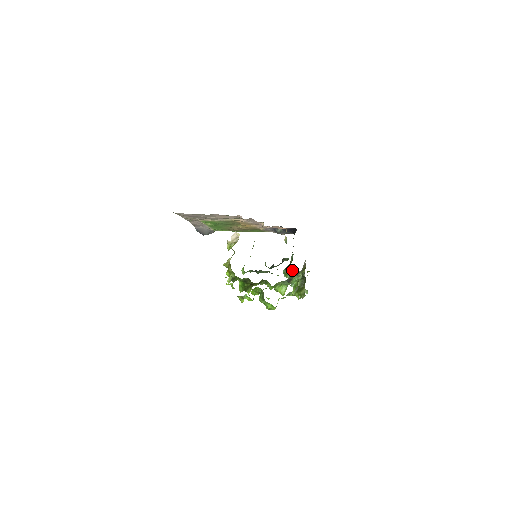
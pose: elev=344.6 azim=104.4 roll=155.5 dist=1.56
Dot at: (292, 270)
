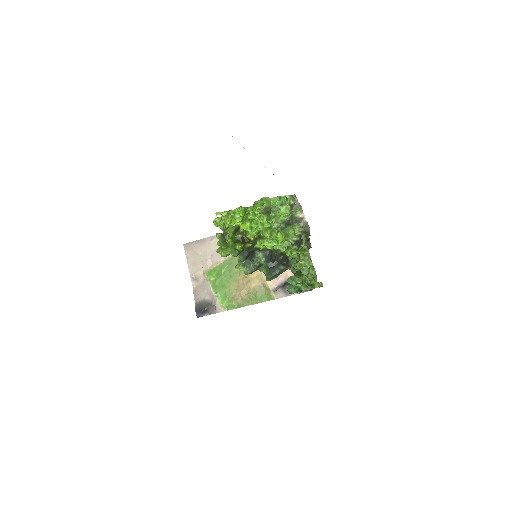
Dot at: occluded
